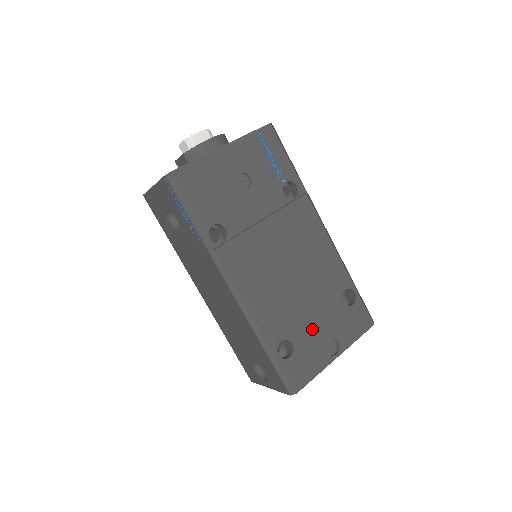
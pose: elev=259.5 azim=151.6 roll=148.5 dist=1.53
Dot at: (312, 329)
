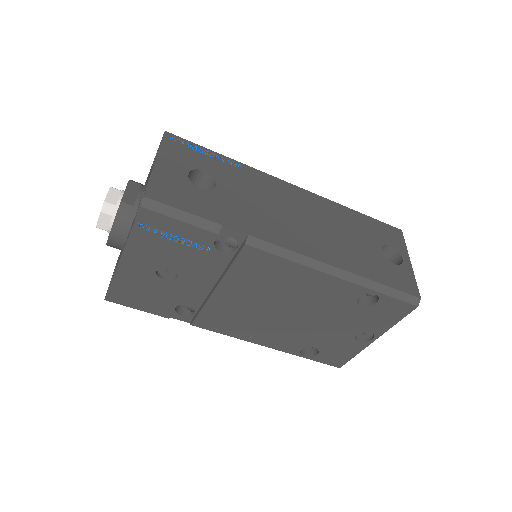
Dot at: (331, 334)
